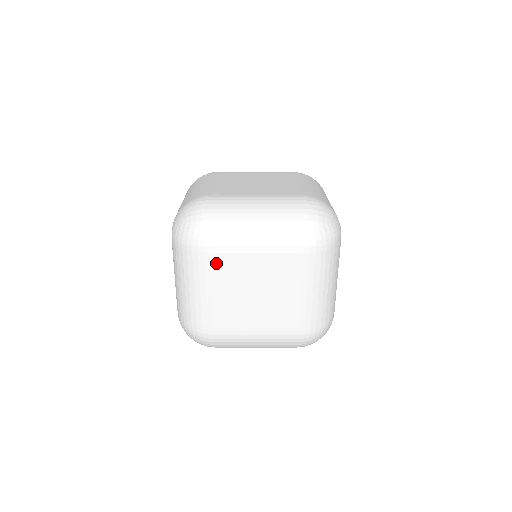
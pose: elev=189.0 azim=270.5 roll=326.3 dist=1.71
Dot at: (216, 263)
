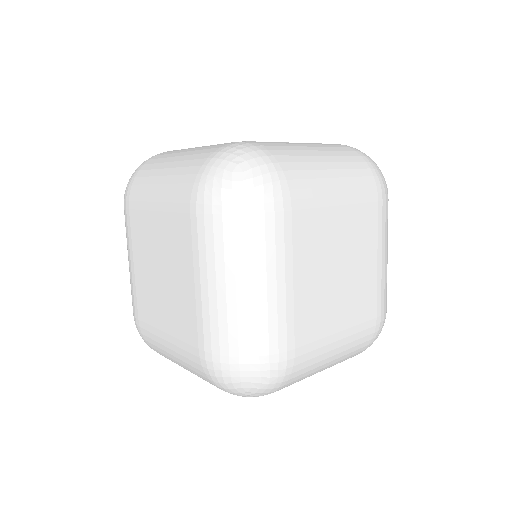
Dot at: occluded
